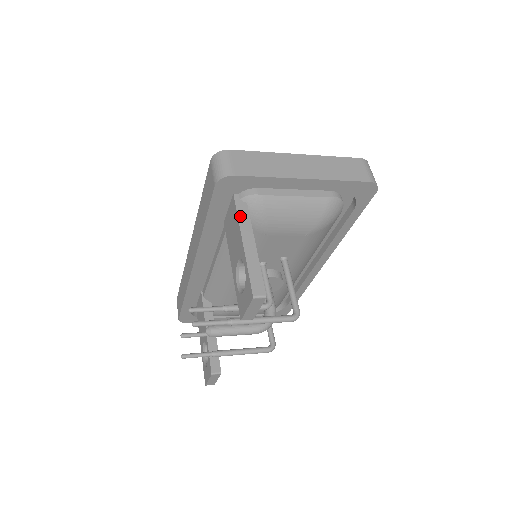
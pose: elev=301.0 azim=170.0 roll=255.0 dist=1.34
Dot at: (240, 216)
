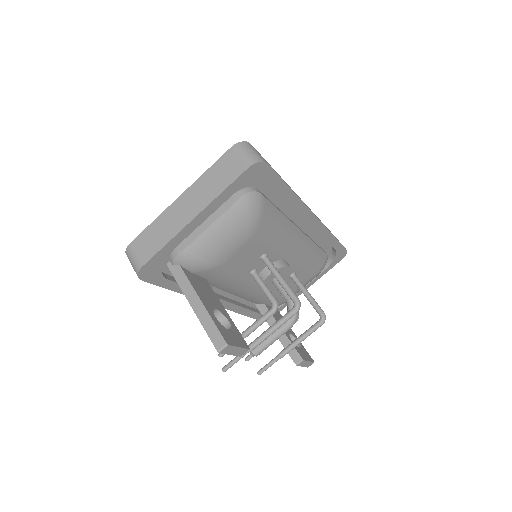
Dot at: (179, 282)
